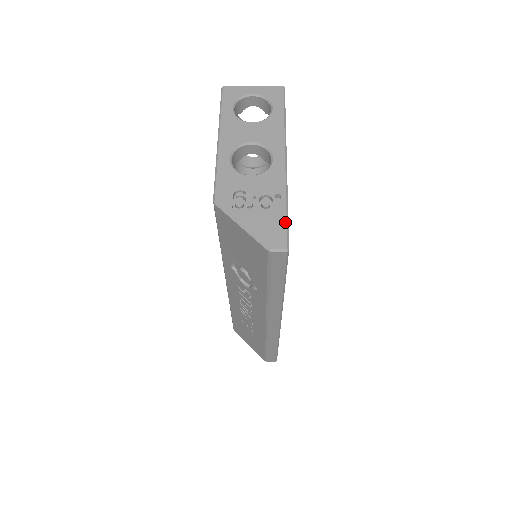
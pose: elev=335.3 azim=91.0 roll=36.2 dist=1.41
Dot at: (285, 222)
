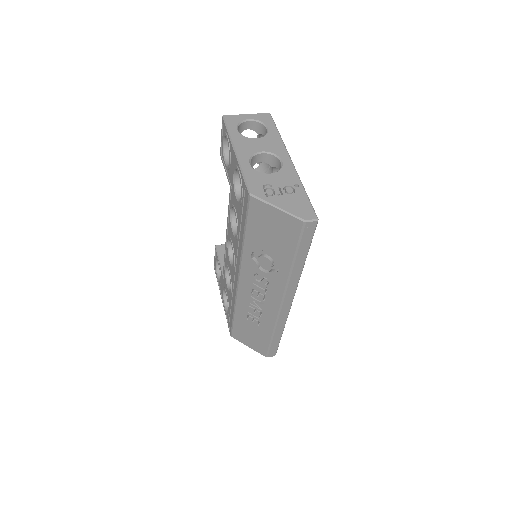
Dot at: (309, 201)
